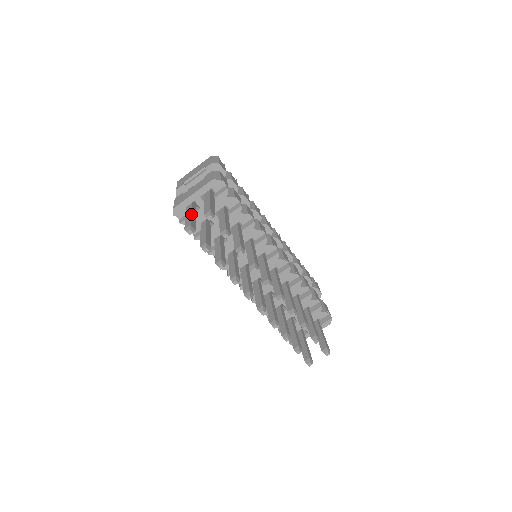
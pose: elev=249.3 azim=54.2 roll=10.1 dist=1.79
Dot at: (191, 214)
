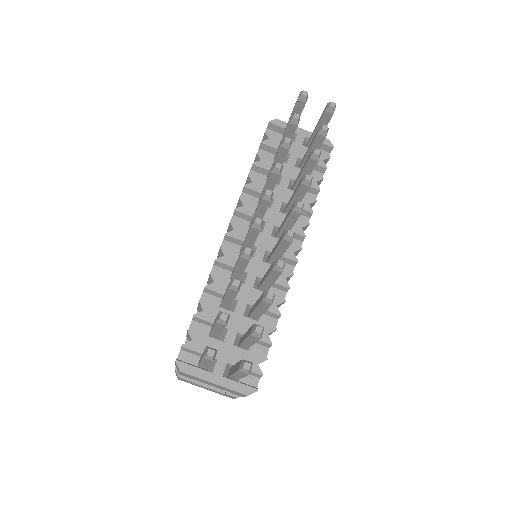
Dot at: occluded
